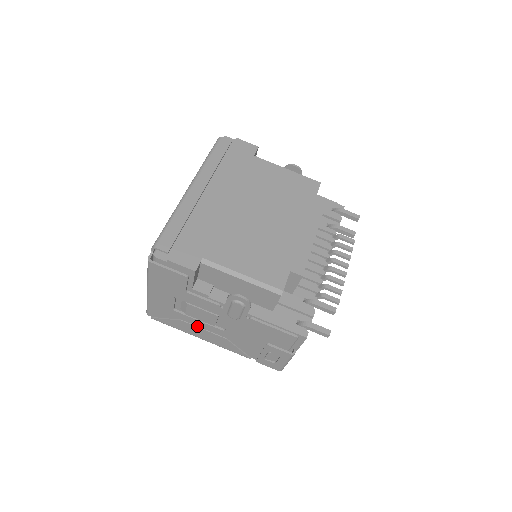
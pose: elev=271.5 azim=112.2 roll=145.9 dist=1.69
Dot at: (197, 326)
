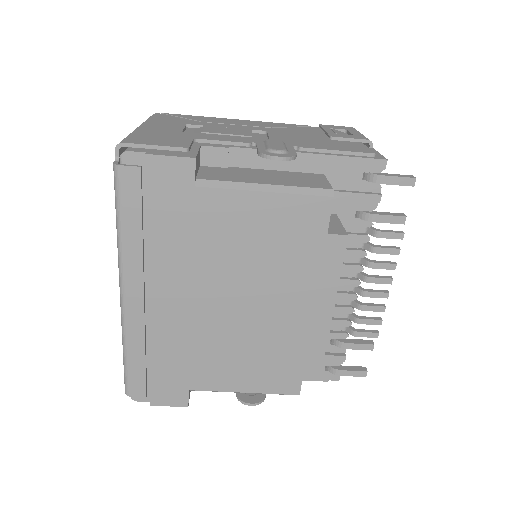
Dot at: occluded
